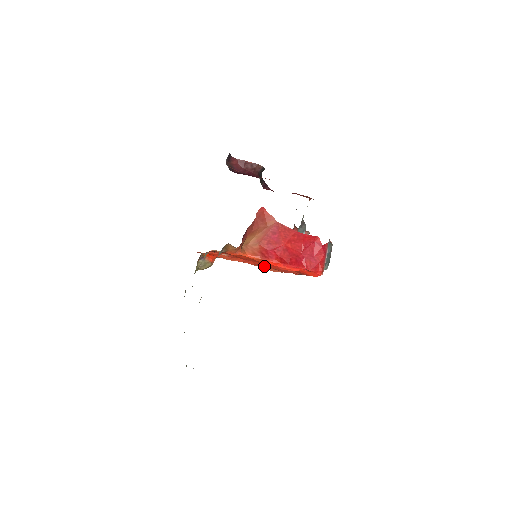
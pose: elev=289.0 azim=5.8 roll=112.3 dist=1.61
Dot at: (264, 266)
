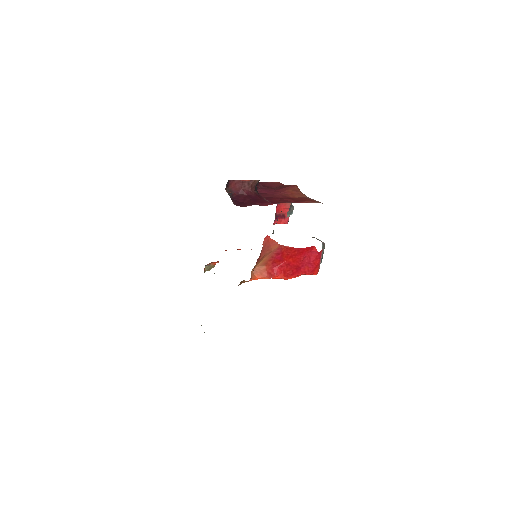
Dot at: occluded
